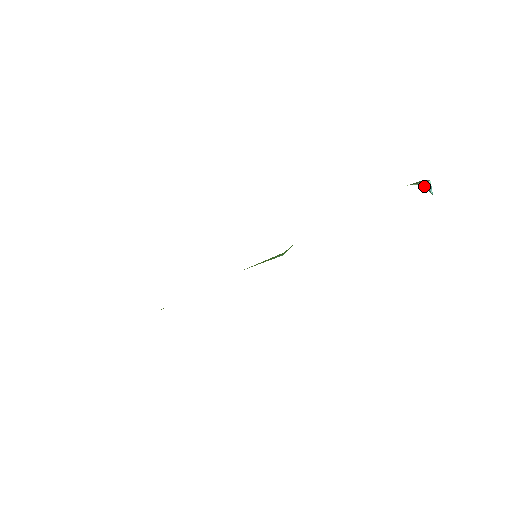
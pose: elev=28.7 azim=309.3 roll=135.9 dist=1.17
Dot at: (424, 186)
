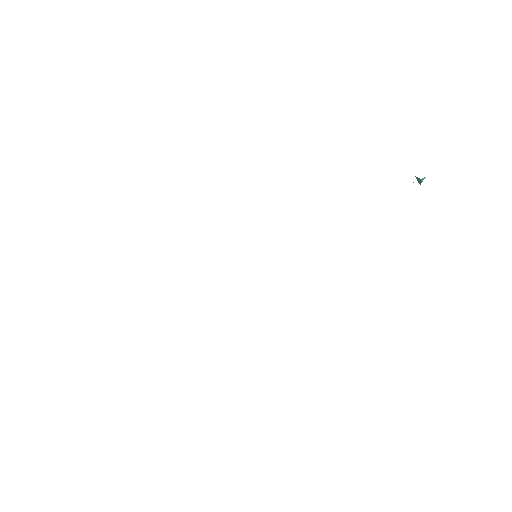
Dot at: (417, 178)
